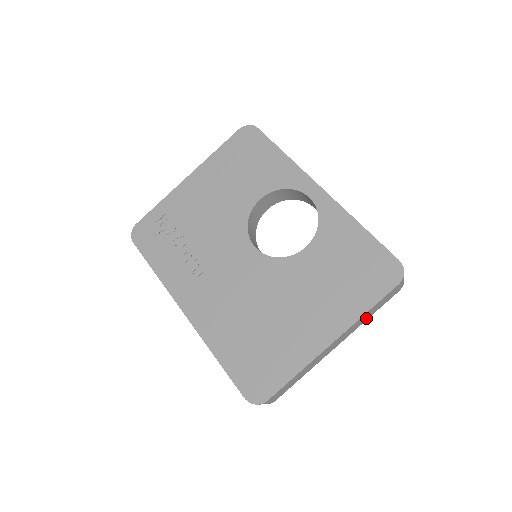
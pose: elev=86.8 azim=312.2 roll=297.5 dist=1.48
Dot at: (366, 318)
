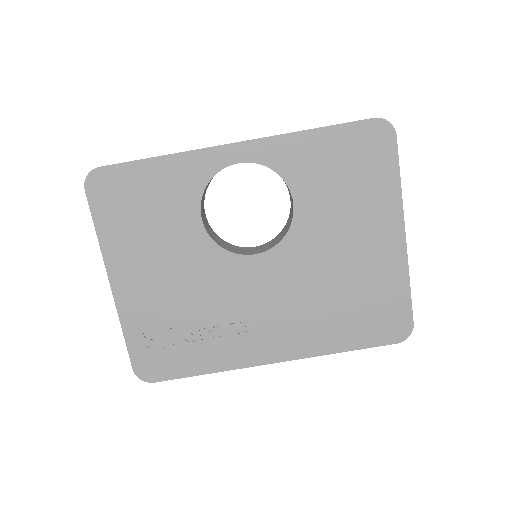
Dot at: occluded
